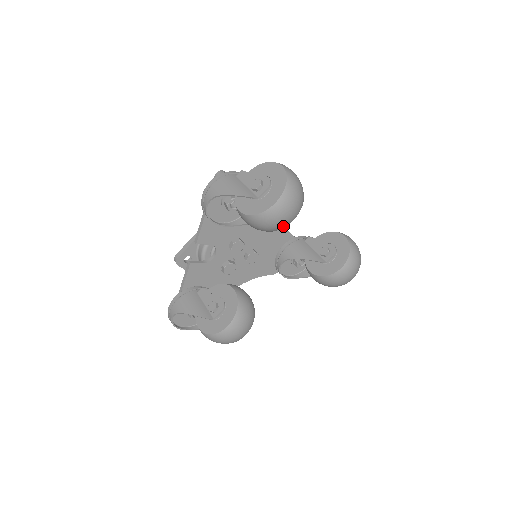
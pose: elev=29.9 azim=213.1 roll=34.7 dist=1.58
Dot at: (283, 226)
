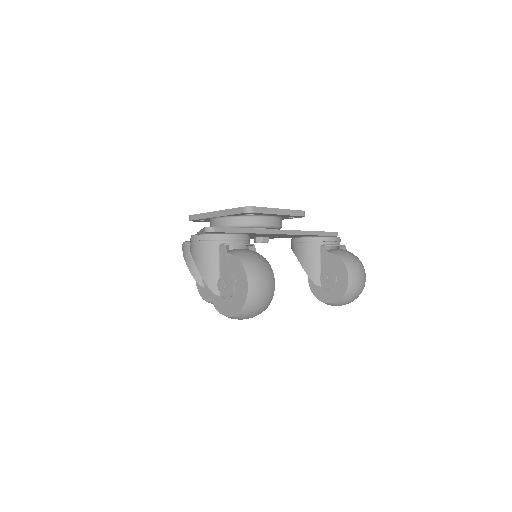
Dot at: occluded
